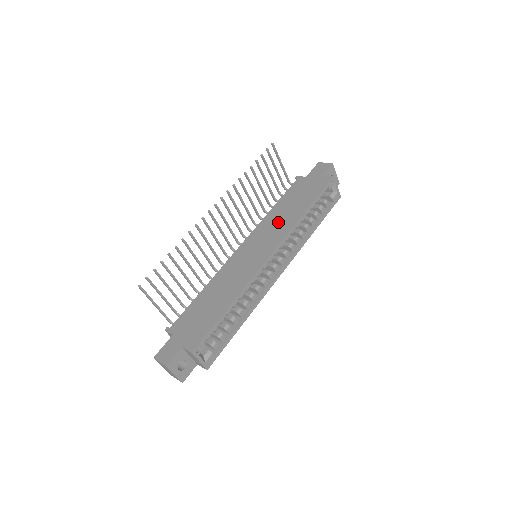
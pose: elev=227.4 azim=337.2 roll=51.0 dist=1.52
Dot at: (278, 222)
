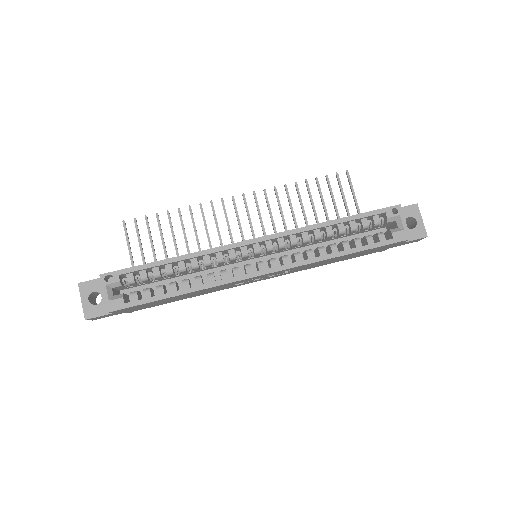
Dot at: occluded
